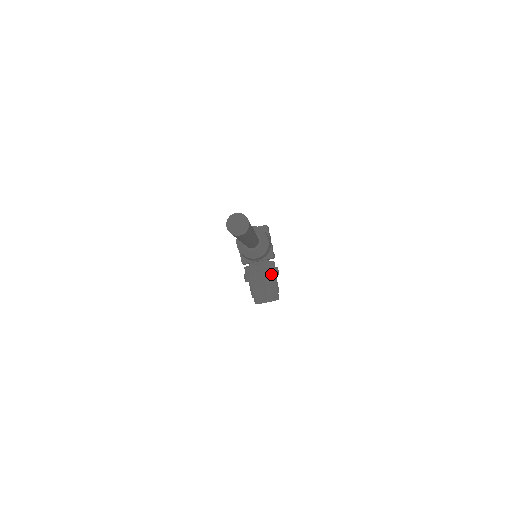
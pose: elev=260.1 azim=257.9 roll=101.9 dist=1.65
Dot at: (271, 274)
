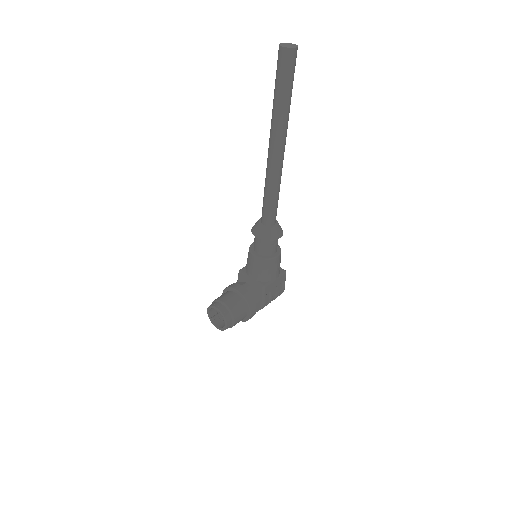
Dot at: (247, 297)
